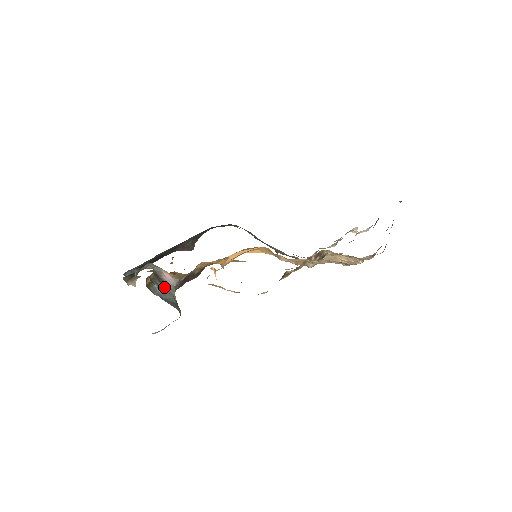
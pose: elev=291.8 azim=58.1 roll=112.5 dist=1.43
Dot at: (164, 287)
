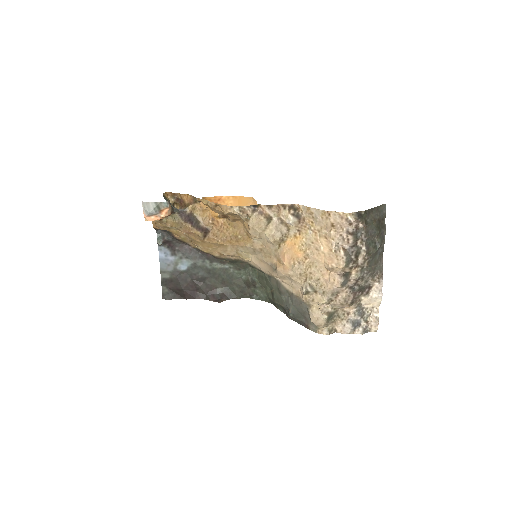
Dot at: occluded
